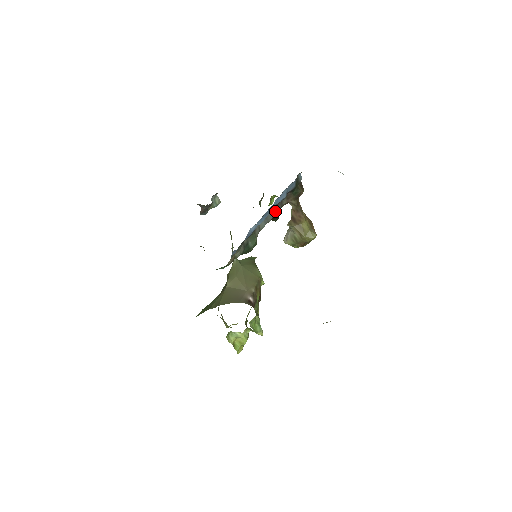
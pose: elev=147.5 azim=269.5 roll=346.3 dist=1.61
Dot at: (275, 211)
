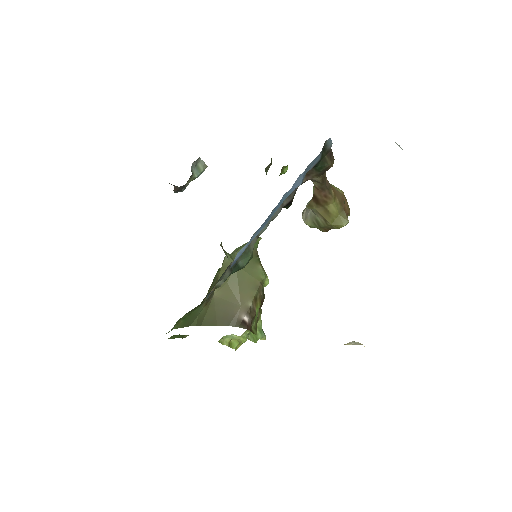
Dot at: (285, 201)
